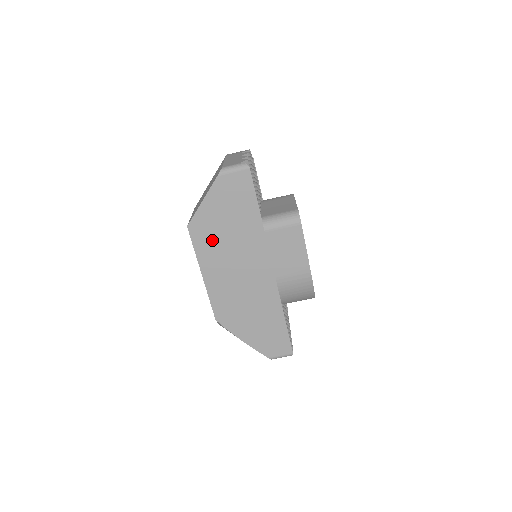
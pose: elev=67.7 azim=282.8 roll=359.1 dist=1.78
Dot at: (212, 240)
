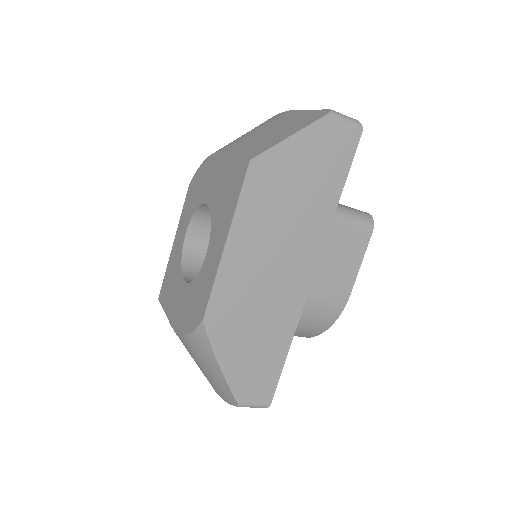
Dot at: (269, 198)
